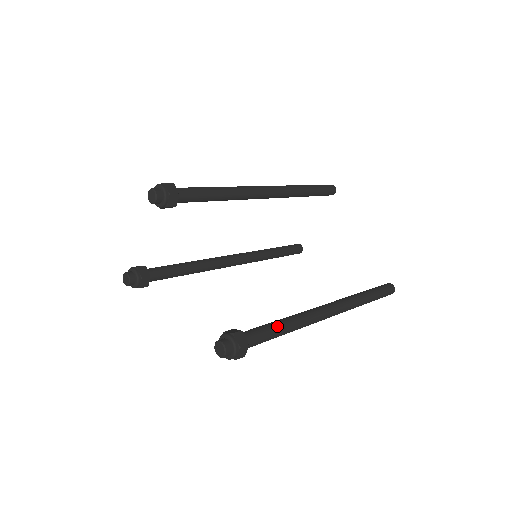
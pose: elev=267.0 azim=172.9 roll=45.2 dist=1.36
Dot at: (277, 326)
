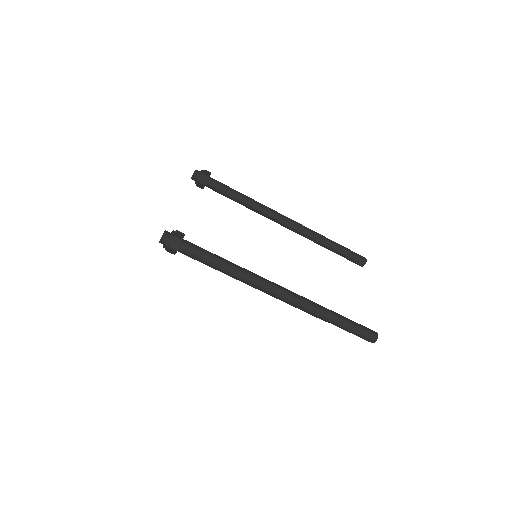
Dot at: (218, 256)
